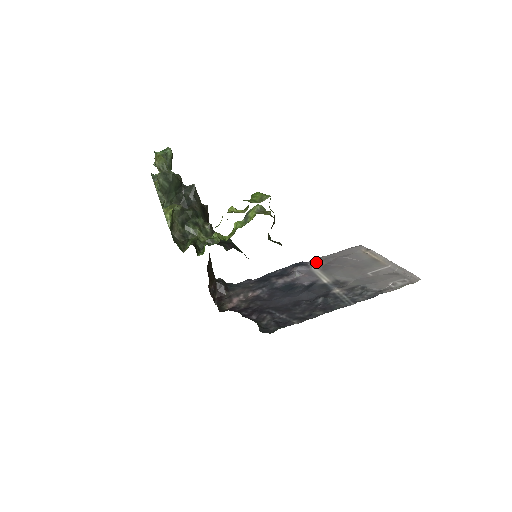
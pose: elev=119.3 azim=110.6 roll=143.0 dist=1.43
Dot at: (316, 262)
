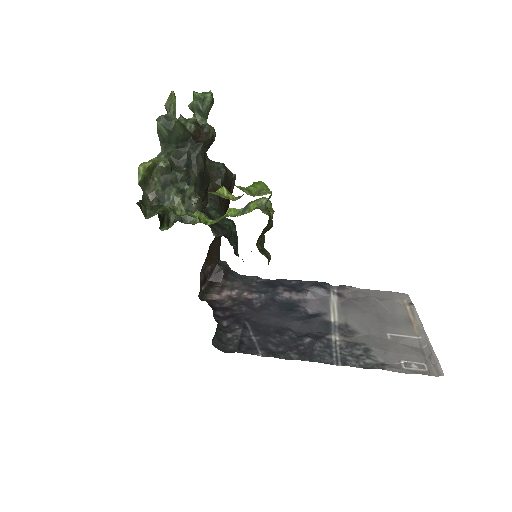
Dot at: (342, 290)
